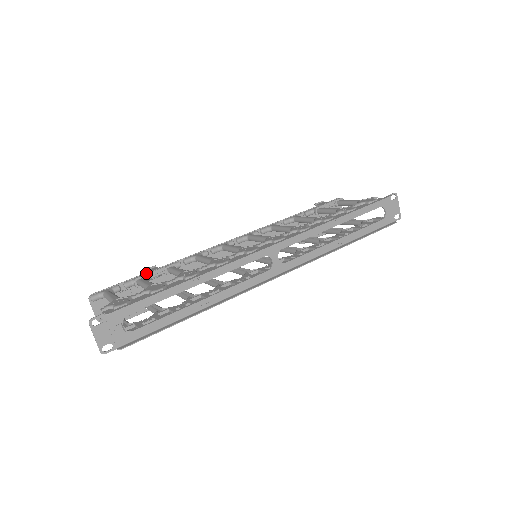
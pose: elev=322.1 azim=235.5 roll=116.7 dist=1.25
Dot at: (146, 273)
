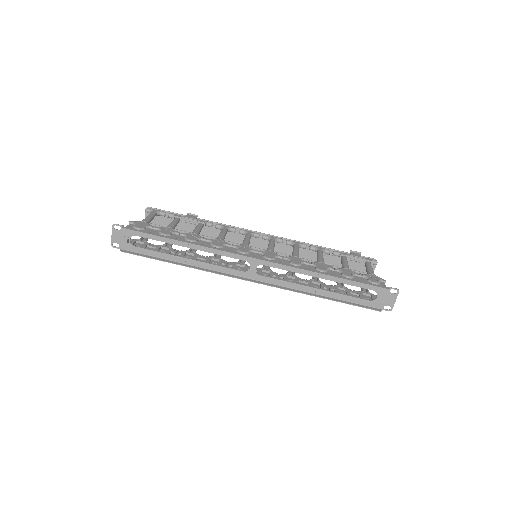
Dot at: (185, 216)
